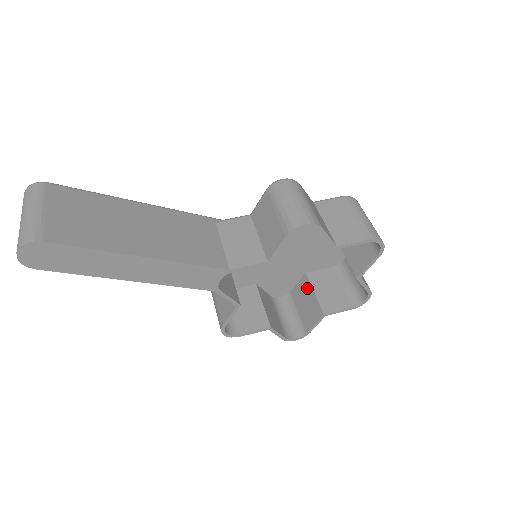
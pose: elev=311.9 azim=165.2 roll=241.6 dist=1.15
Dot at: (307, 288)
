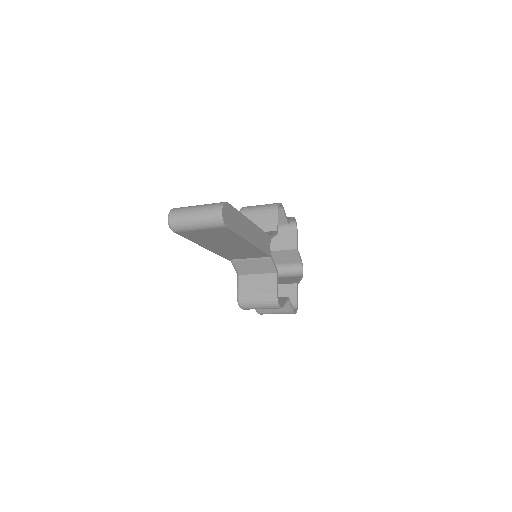
Dot at: occluded
